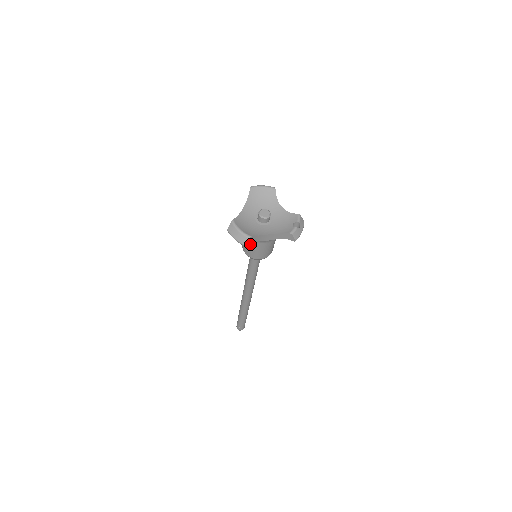
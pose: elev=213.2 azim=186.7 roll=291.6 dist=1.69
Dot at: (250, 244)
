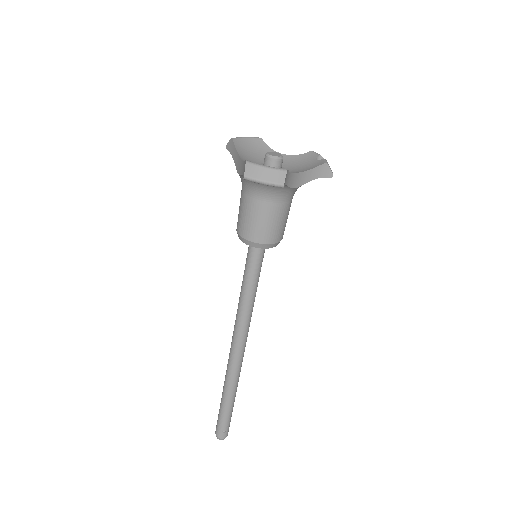
Dot at: (265, 213)
